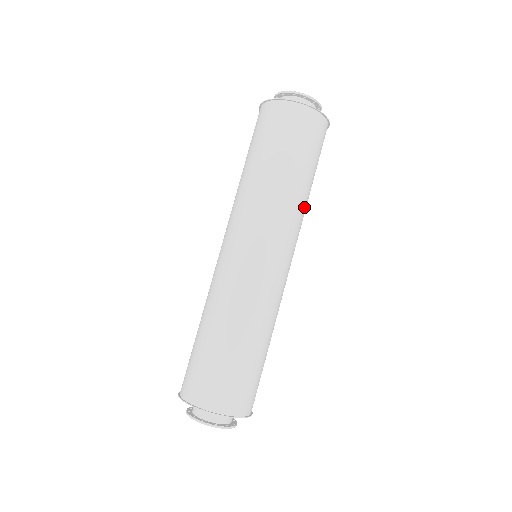
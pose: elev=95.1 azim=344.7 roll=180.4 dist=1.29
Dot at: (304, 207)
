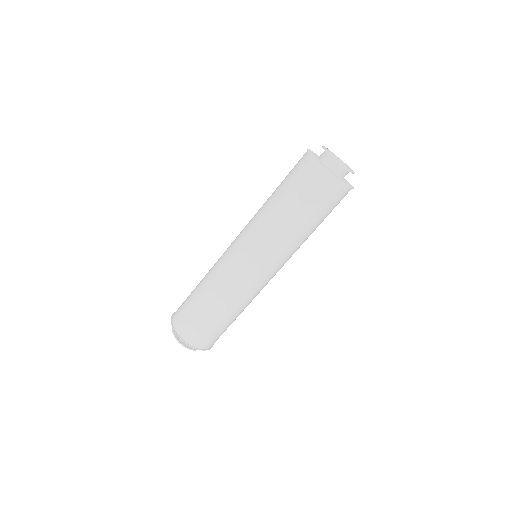
Dot at: (303, 242)
